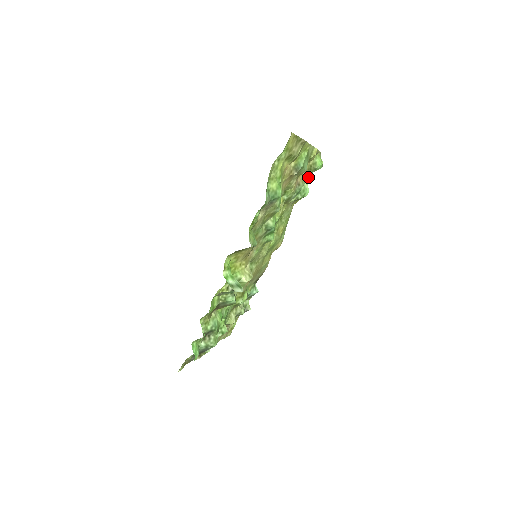
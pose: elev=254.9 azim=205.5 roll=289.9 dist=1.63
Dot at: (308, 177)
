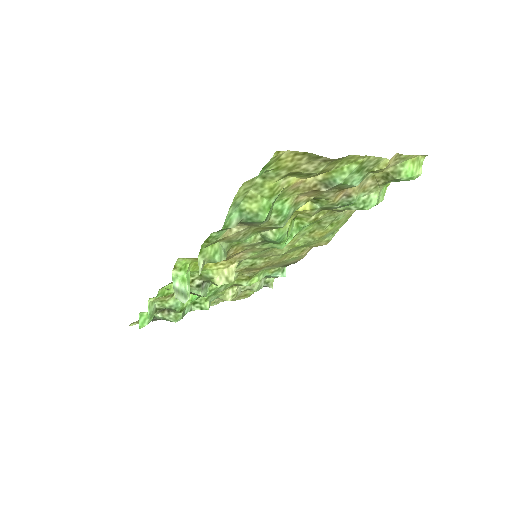
Dot at: (382, 185)
